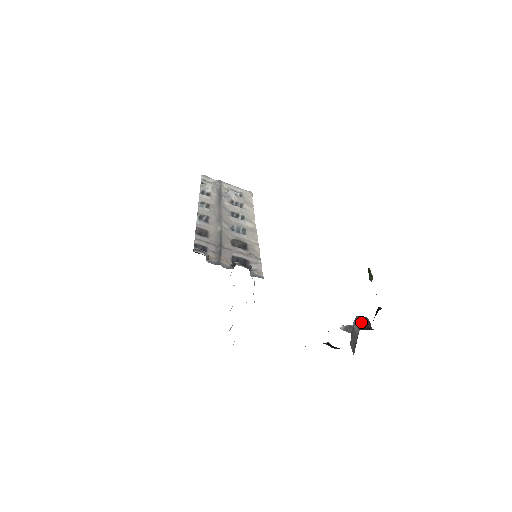
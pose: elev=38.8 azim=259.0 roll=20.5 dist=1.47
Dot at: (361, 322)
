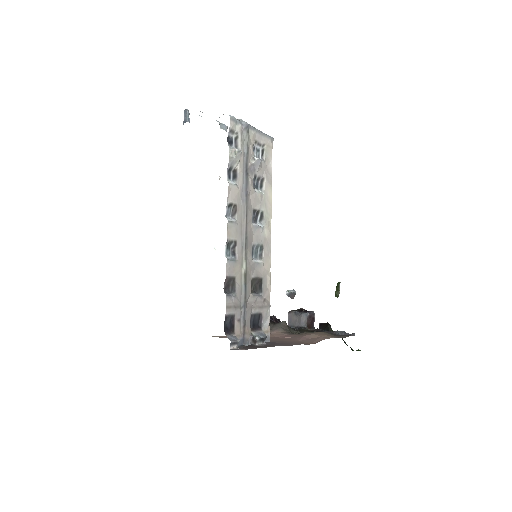
Dot at: (309, 319)
